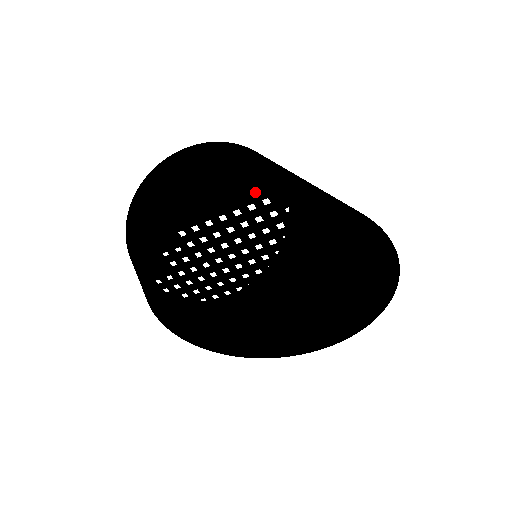
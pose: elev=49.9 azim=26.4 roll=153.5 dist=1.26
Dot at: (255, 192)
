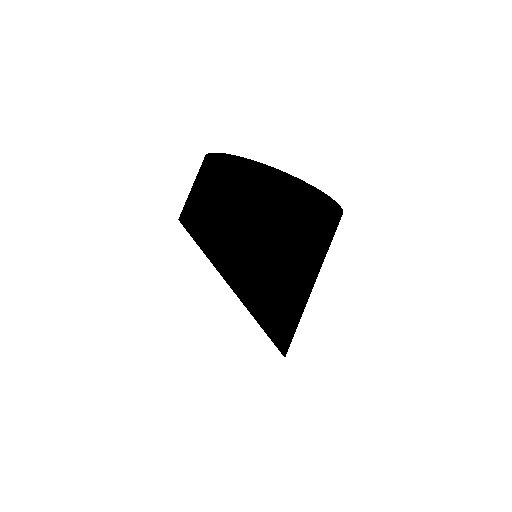
Dot at: (257, 315)
